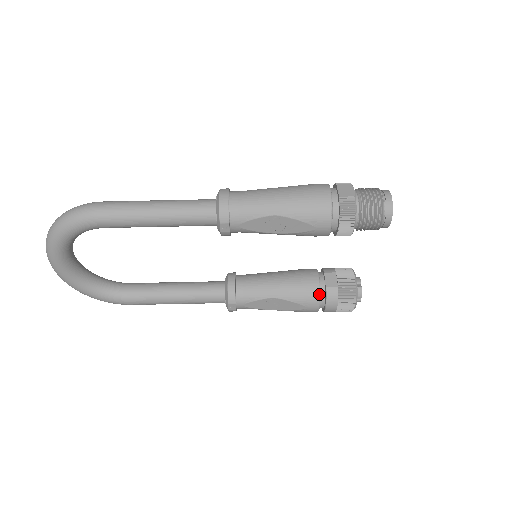
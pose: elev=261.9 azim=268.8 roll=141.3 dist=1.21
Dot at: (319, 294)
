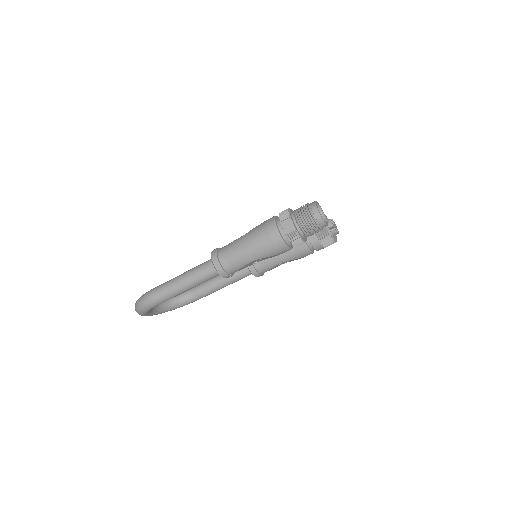
Dot at: (308, 249)
